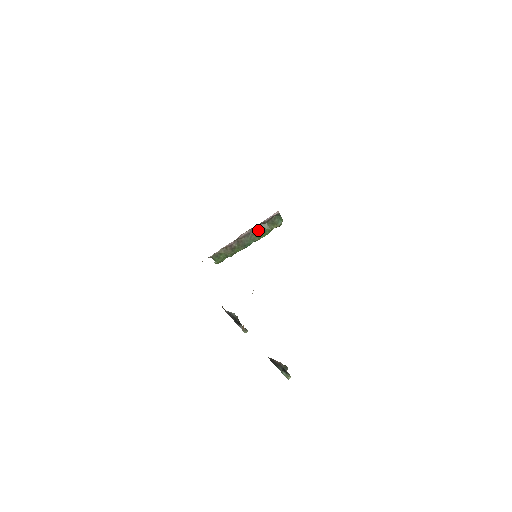
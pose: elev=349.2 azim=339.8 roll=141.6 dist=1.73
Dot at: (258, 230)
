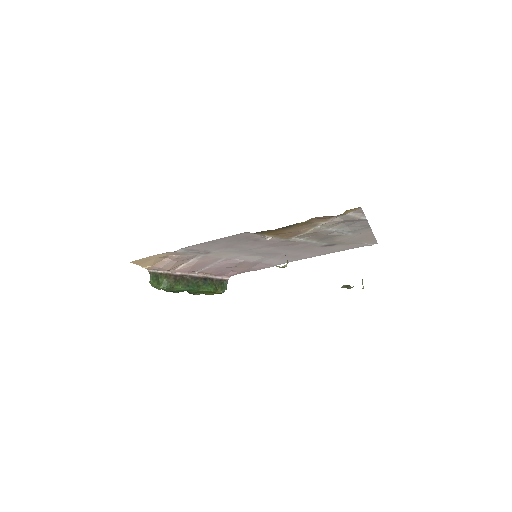
Dot at: (206, 281)
